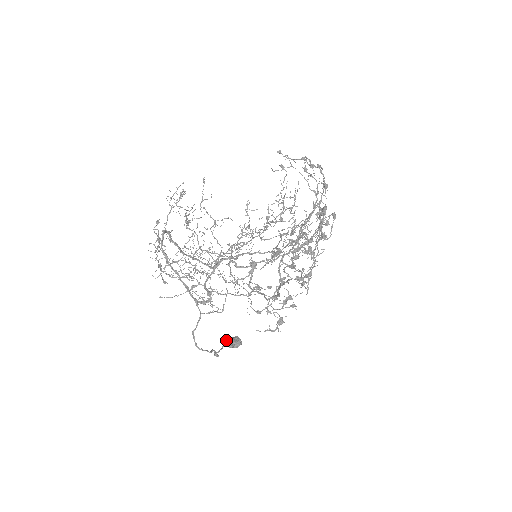
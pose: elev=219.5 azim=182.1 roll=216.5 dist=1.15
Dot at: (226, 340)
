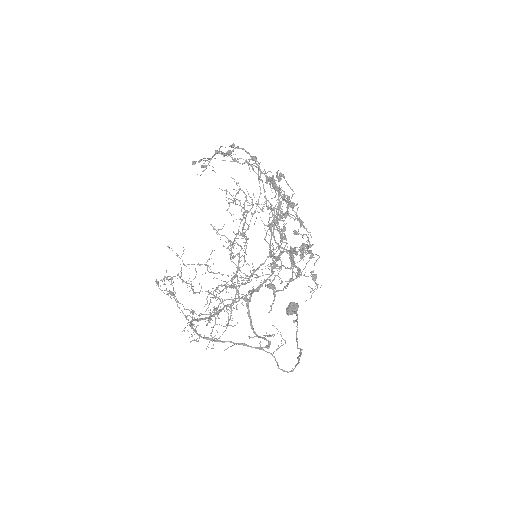
Dot at: (286, 312)
